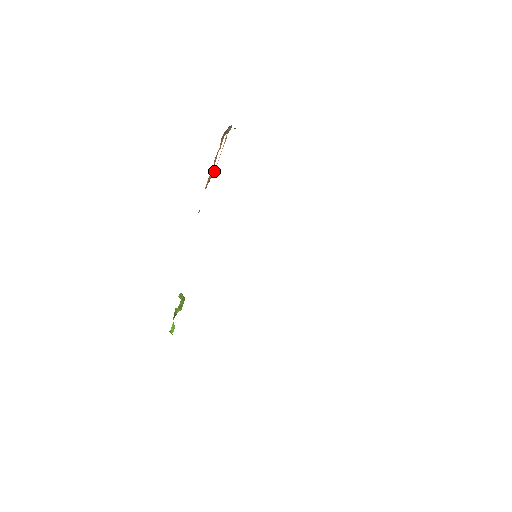
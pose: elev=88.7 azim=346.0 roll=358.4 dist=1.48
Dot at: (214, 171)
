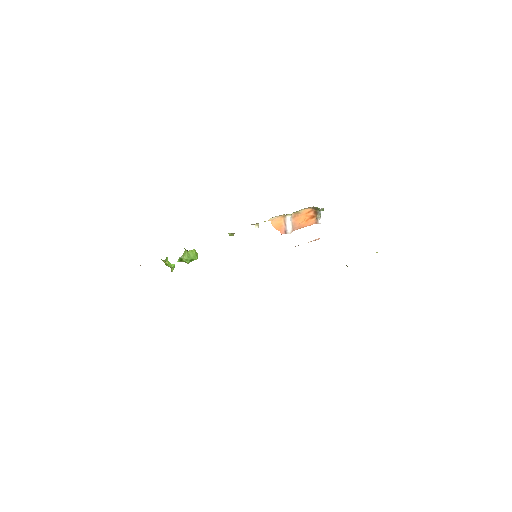
Dot at: (289, 229)
